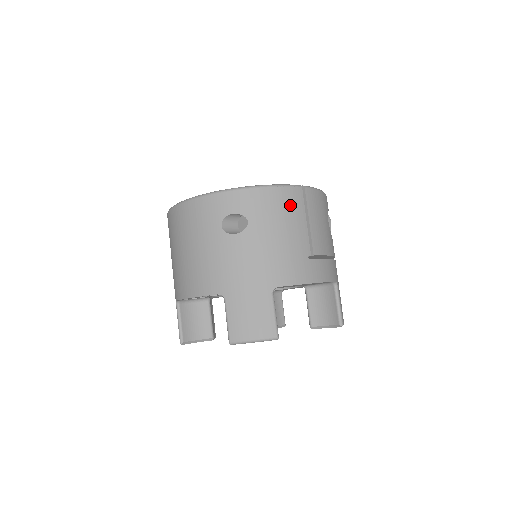
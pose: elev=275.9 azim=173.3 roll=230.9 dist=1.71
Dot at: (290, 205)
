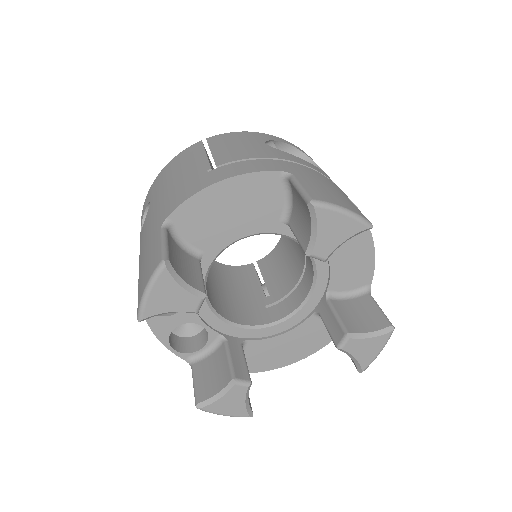
Dot at: (185, 158)
